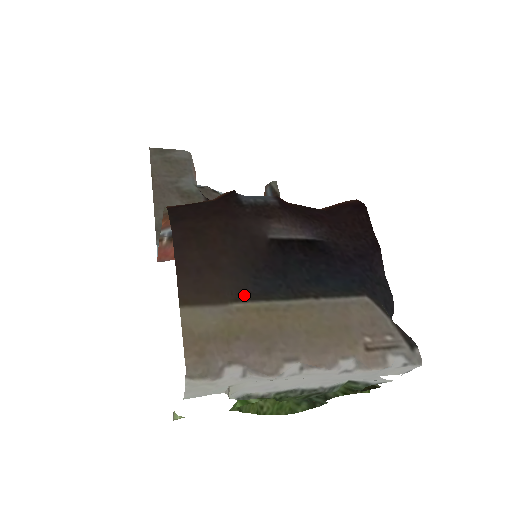
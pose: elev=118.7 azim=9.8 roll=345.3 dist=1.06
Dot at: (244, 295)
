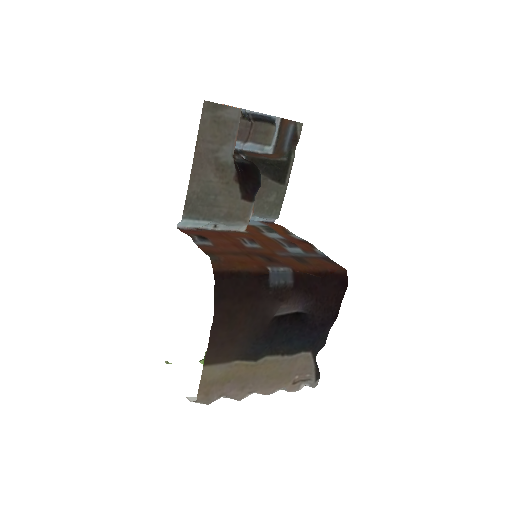
Dot at: (243, 356)
